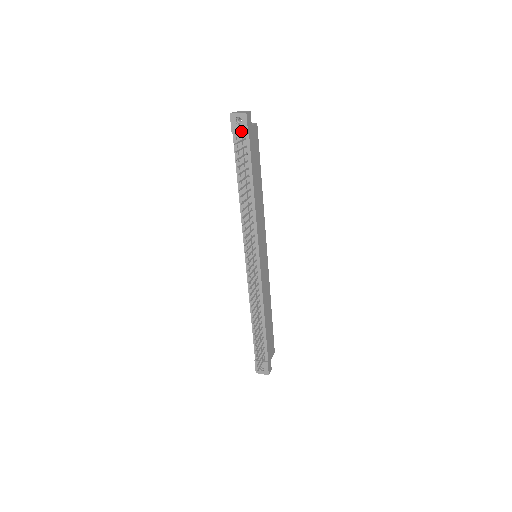
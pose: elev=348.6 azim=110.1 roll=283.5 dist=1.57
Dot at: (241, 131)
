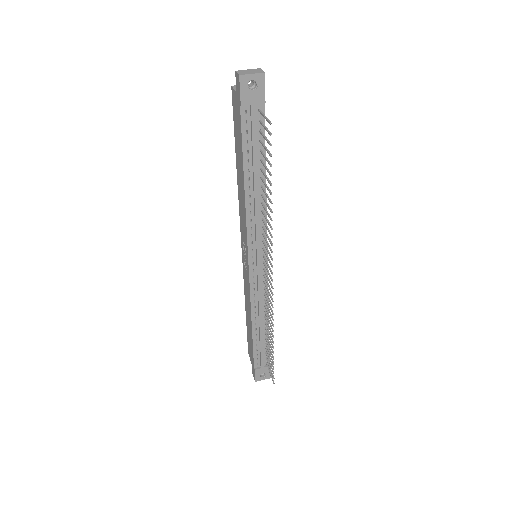
Dot at: (255, 100)
